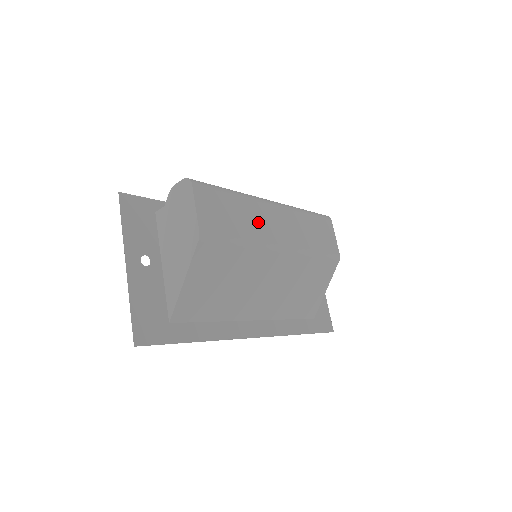
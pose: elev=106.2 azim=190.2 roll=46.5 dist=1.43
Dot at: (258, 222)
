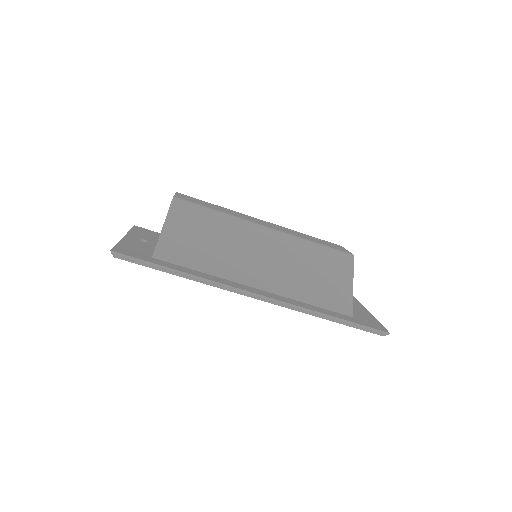
Dot at: (240, 215)
